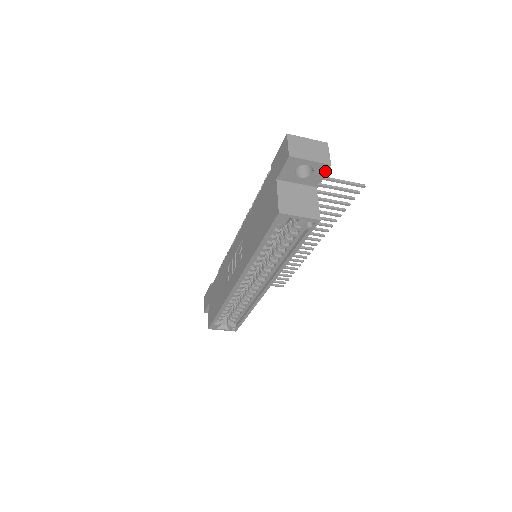
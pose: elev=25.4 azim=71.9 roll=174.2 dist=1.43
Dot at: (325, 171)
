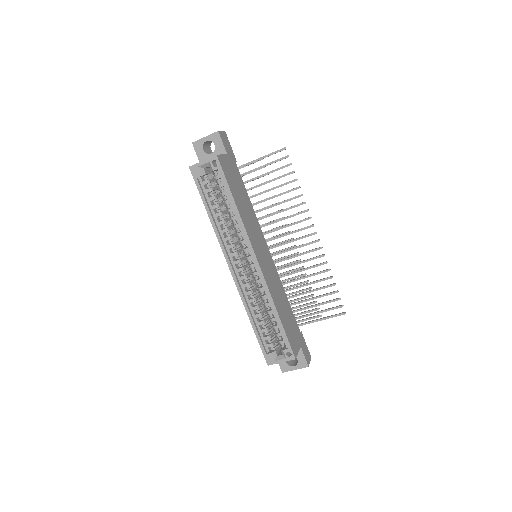
Dot at: (220, 138)
